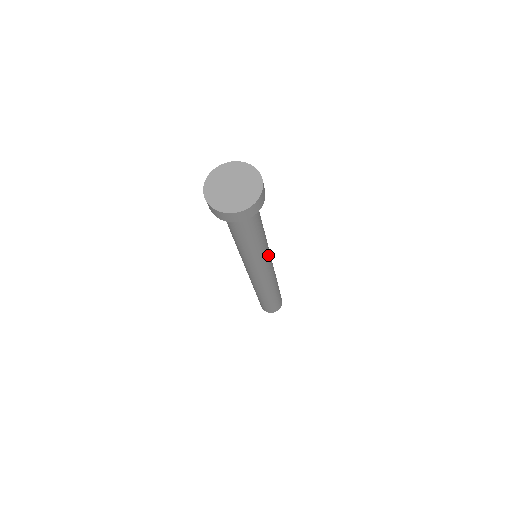
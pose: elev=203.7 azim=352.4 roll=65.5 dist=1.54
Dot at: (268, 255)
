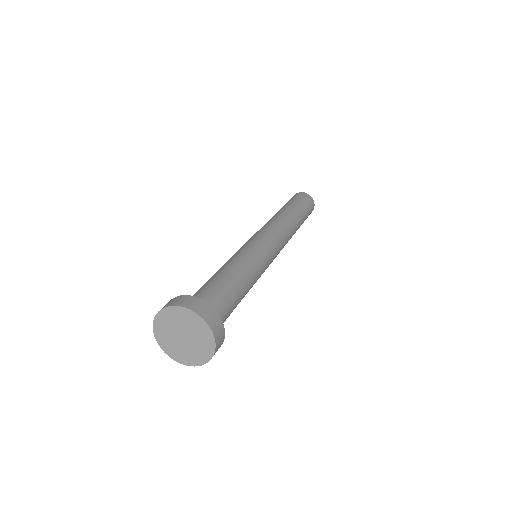
Dot at: (266, 267)
